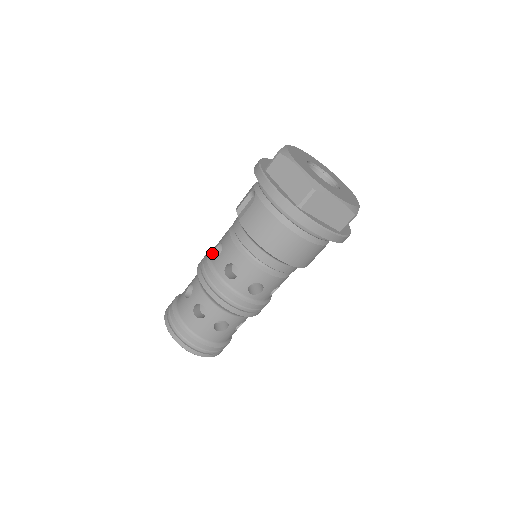
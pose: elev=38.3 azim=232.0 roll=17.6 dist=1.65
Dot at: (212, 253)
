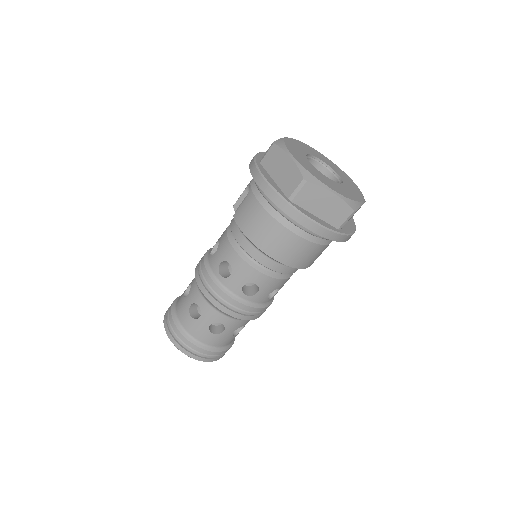
Dot at: (210, 251)
